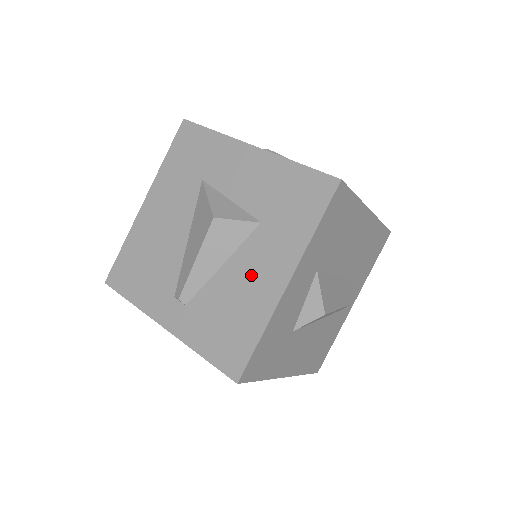
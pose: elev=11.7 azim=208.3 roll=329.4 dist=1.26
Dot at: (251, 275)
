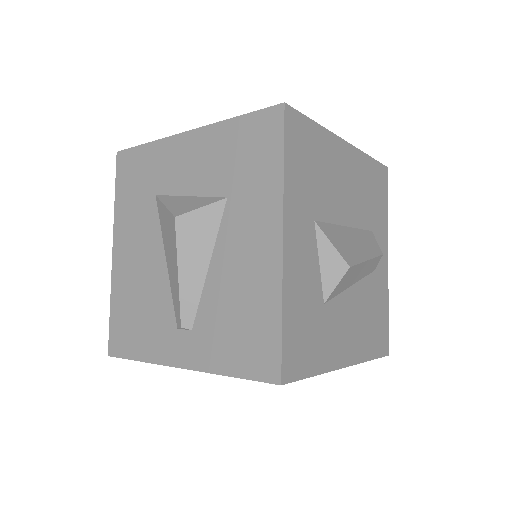
Dot at: (241, 257)
